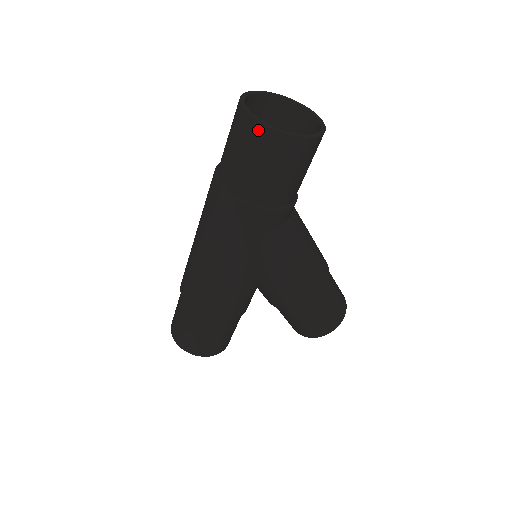
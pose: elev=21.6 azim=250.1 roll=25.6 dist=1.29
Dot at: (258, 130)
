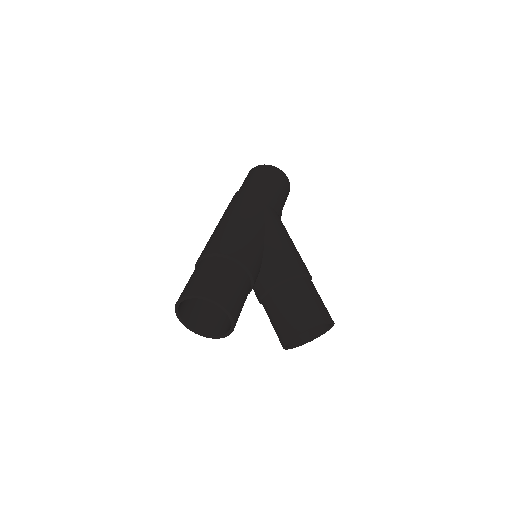
Dot at: (262, 166)
